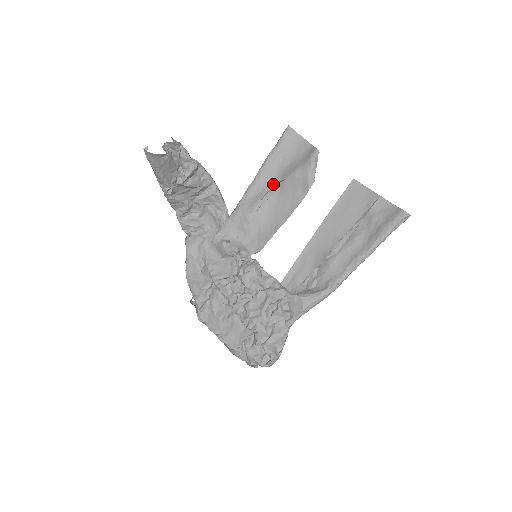
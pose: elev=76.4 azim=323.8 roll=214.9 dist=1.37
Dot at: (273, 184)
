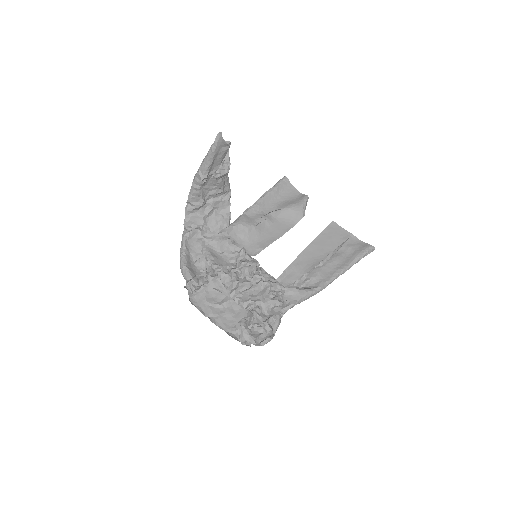
Dot at: (269, 211)
